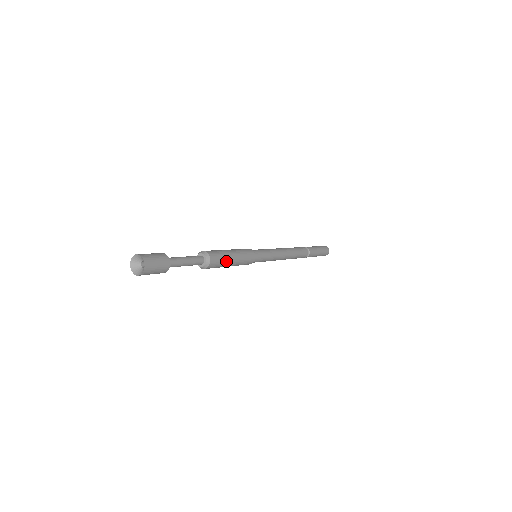
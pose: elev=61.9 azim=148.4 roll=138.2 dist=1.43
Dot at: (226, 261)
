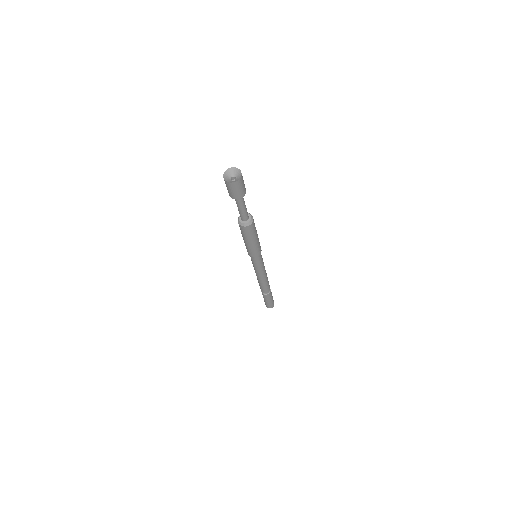
Dot at: occluded
